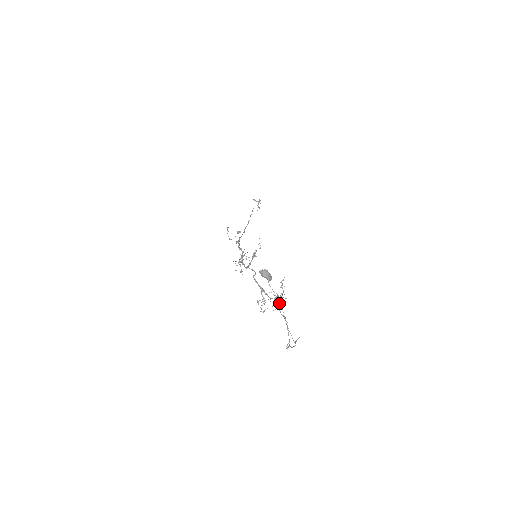
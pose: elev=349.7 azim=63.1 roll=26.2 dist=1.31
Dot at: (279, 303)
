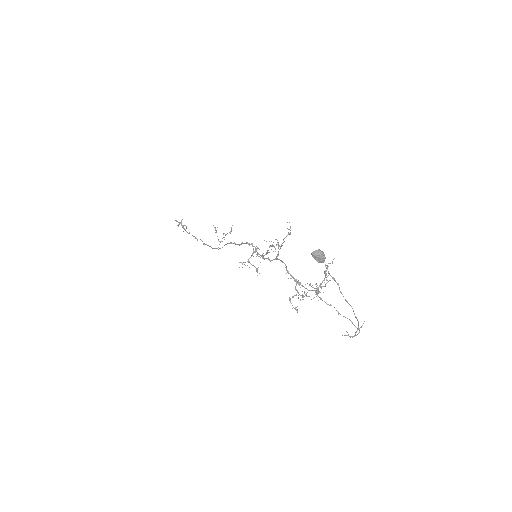
Dot at: (323, 292)
